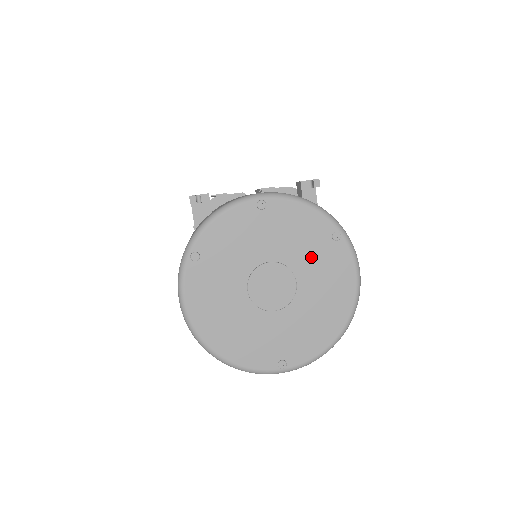
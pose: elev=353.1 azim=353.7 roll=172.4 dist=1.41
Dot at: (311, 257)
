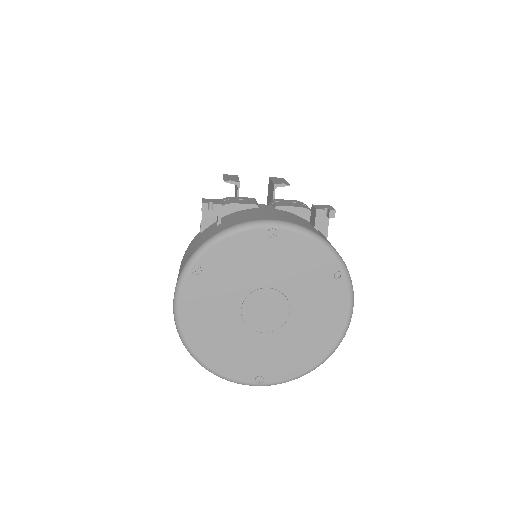
Dot at: (309, 290)
